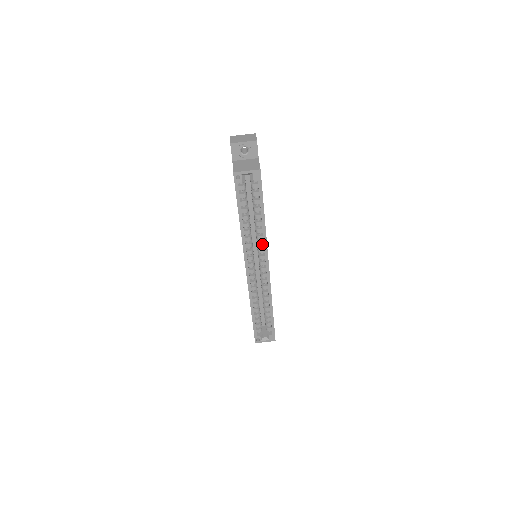
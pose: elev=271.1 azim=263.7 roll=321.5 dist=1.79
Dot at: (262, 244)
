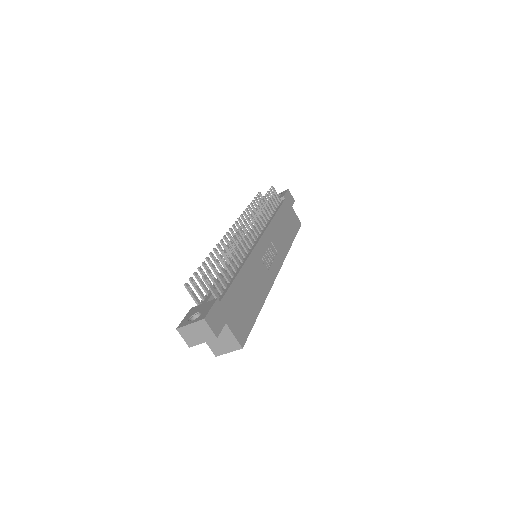
Dot at: occluded
